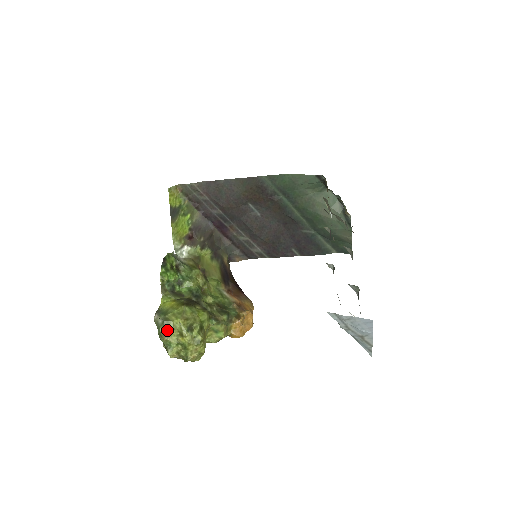
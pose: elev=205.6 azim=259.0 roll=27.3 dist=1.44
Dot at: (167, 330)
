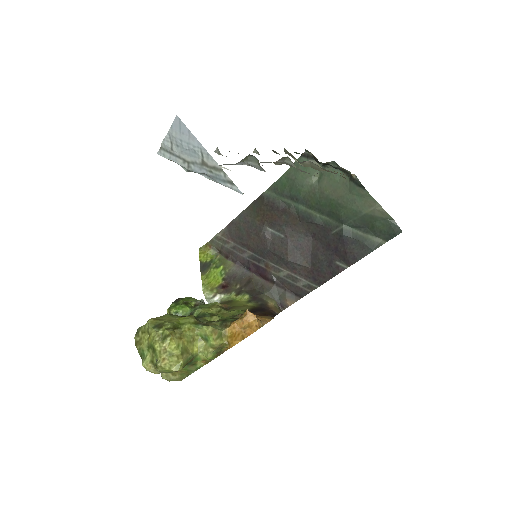
Dot at: (139, 336)
